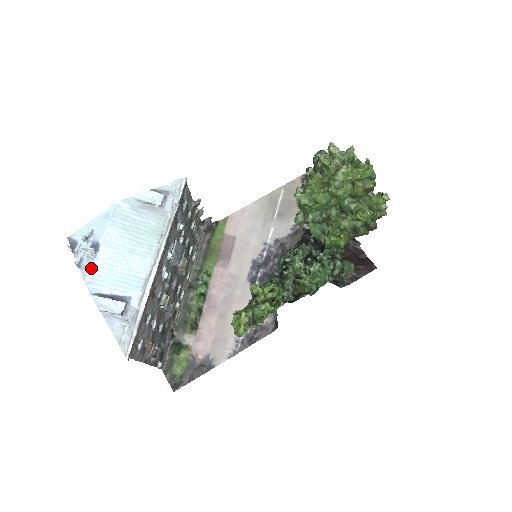
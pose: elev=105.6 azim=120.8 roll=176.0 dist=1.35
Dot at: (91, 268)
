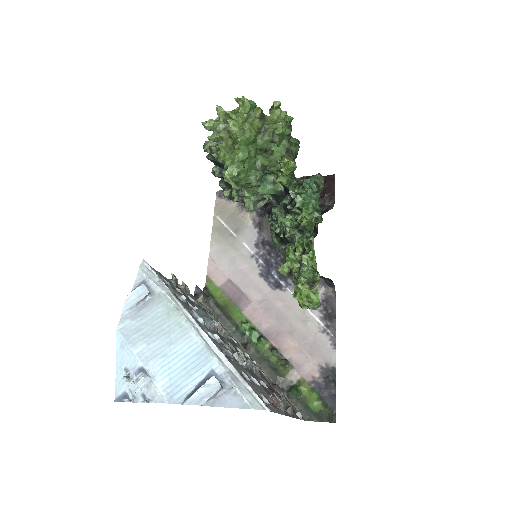
Dot at: (158, 388)
